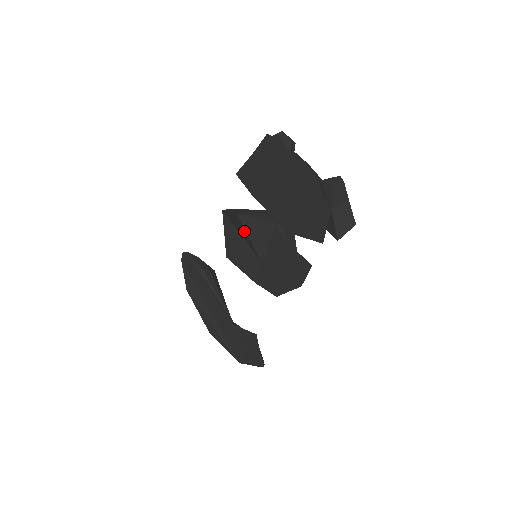
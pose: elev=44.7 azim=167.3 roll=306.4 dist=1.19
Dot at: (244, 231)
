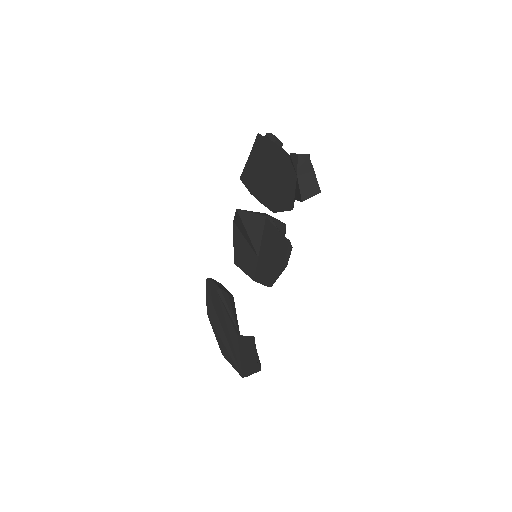
Dot at: (243, 227)
